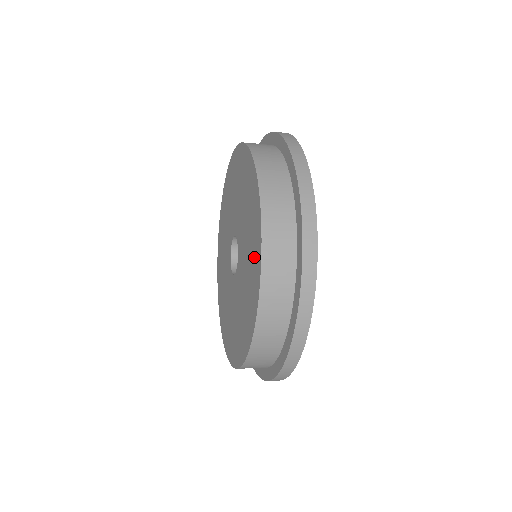
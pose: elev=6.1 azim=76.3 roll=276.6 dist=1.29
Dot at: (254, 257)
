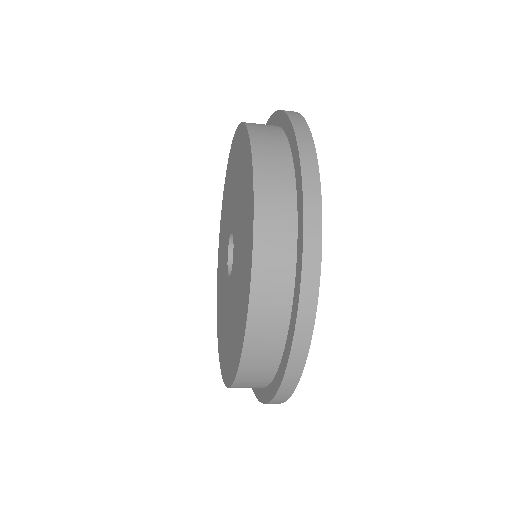
Dot at: (246, 176)
